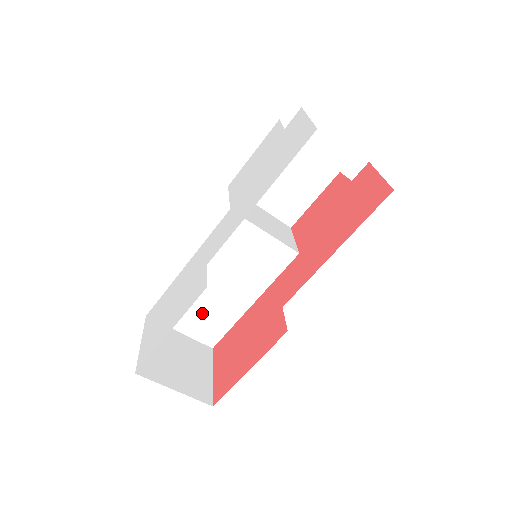
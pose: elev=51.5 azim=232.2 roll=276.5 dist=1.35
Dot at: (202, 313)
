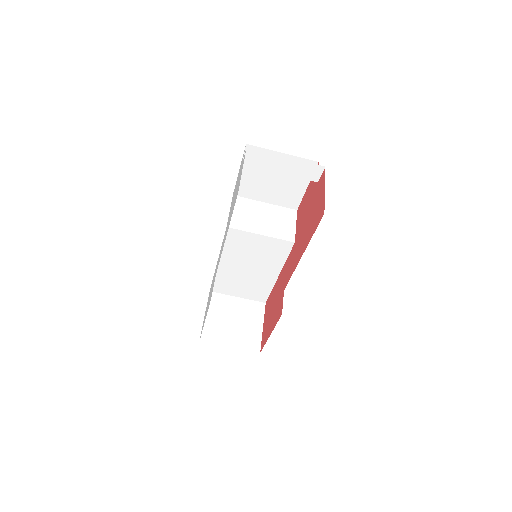
Dot at: (246, 285)
